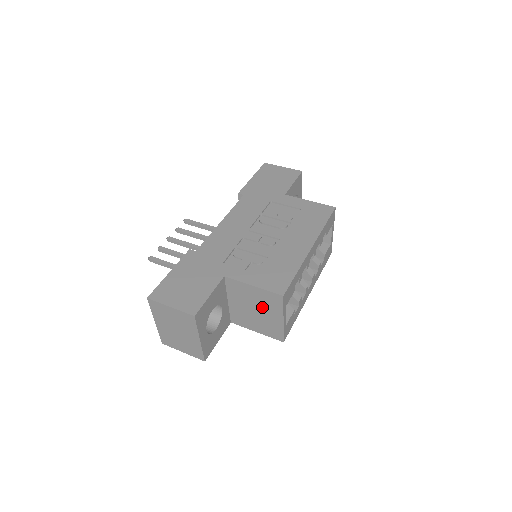
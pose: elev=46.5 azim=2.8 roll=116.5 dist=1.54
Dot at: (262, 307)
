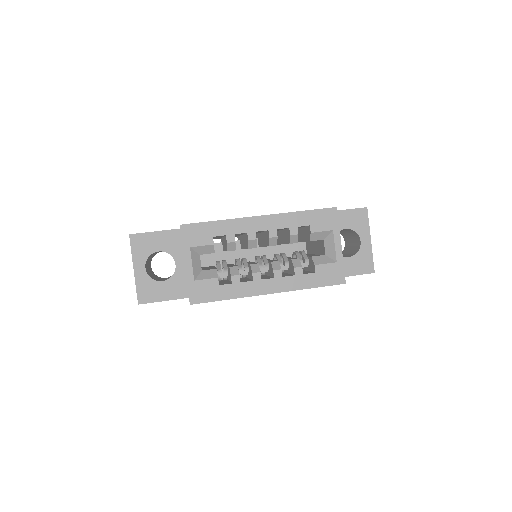
Dot at: occluded
